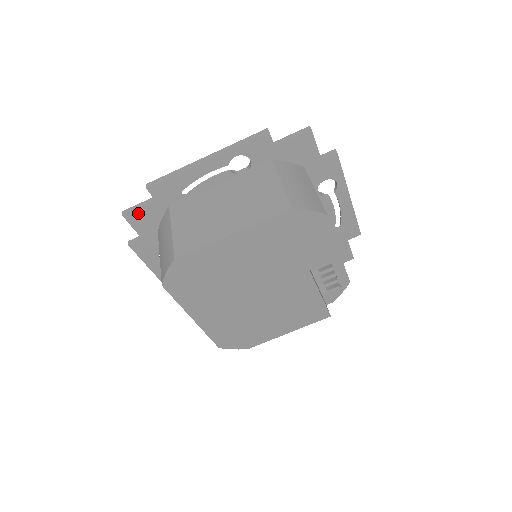
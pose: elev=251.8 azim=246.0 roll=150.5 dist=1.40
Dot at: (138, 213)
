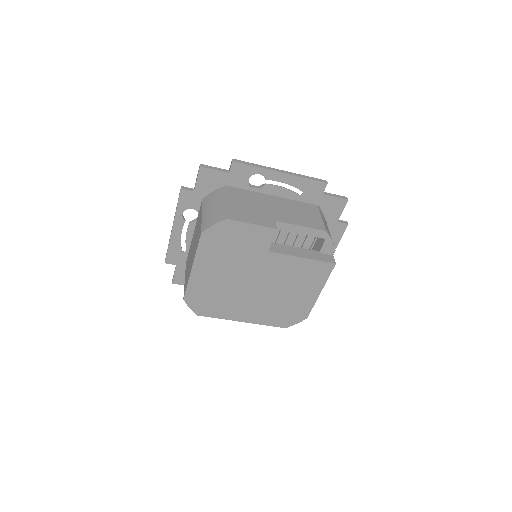
Dot at: (177, 277)
